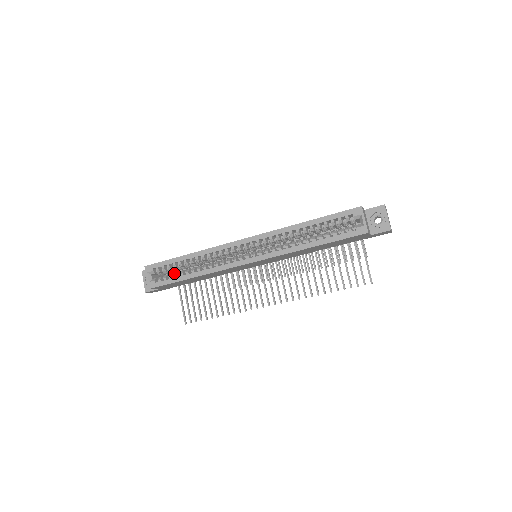
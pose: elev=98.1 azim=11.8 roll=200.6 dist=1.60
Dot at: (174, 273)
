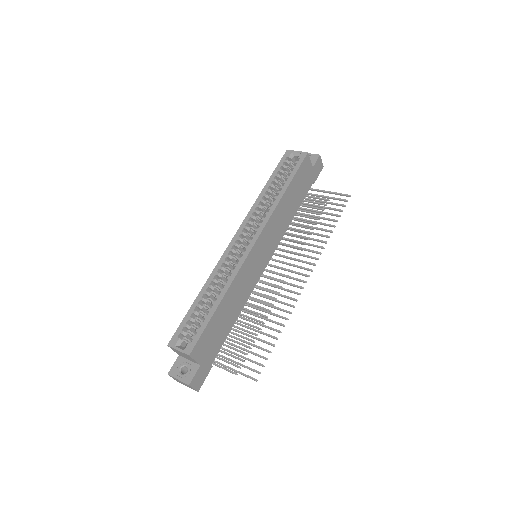
Dot at: occluded
